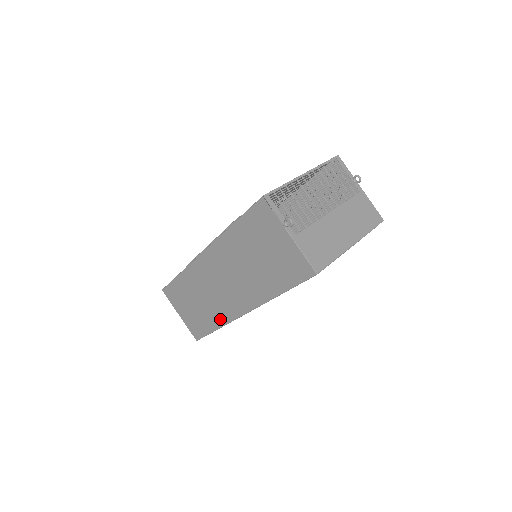
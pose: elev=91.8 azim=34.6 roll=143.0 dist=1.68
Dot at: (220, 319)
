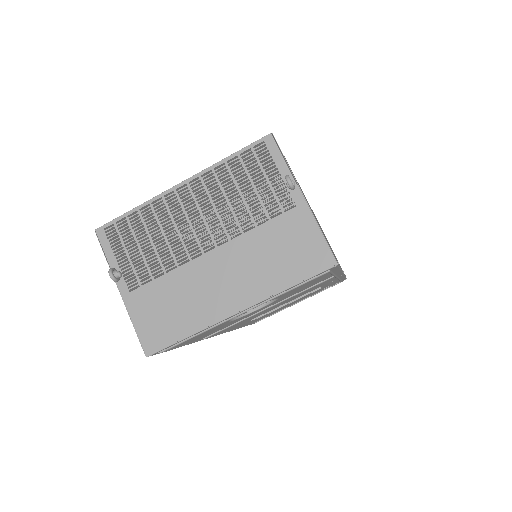
Dot at: occluded
